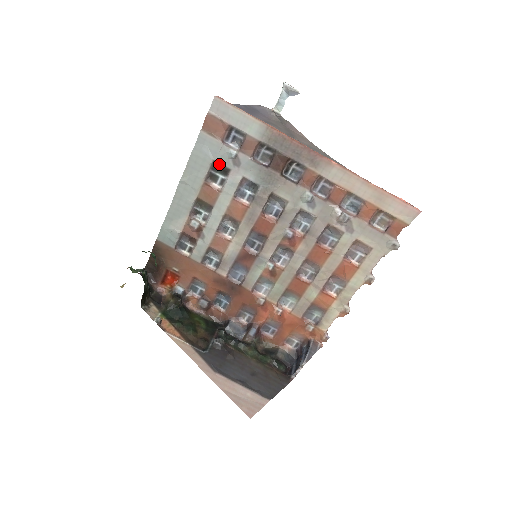
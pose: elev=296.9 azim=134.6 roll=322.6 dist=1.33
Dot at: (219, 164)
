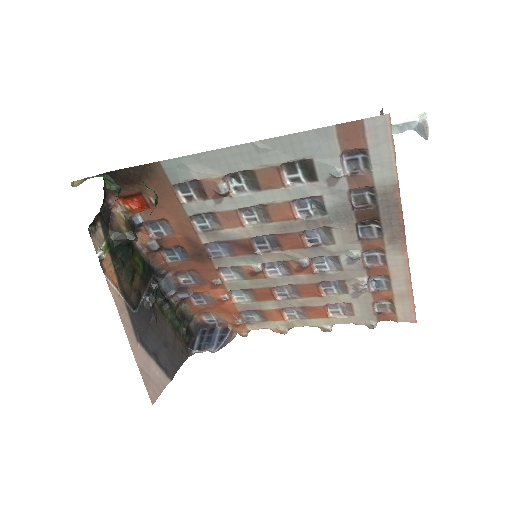
Dot at: (313, 166)
